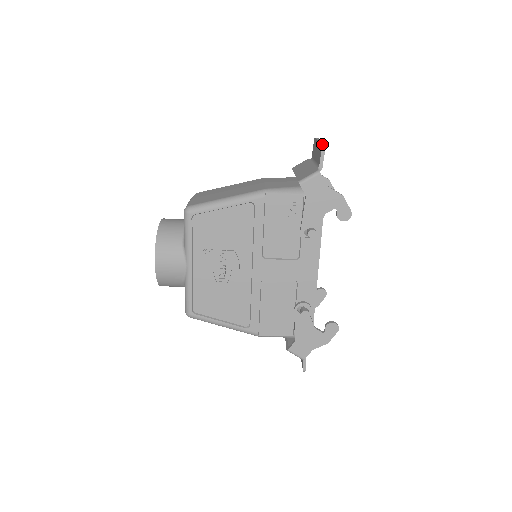
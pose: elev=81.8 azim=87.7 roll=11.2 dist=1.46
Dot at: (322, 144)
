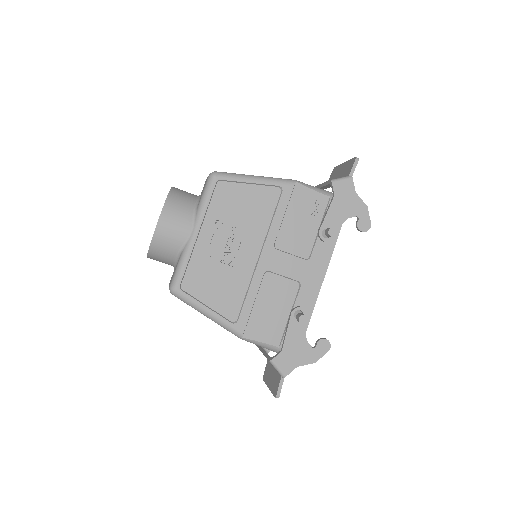
Dot at: (356, 157)
